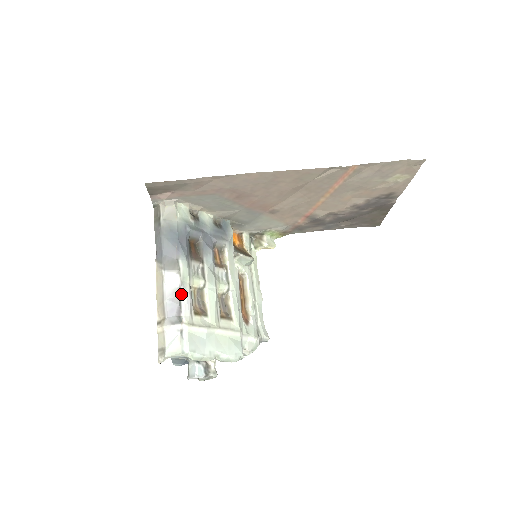
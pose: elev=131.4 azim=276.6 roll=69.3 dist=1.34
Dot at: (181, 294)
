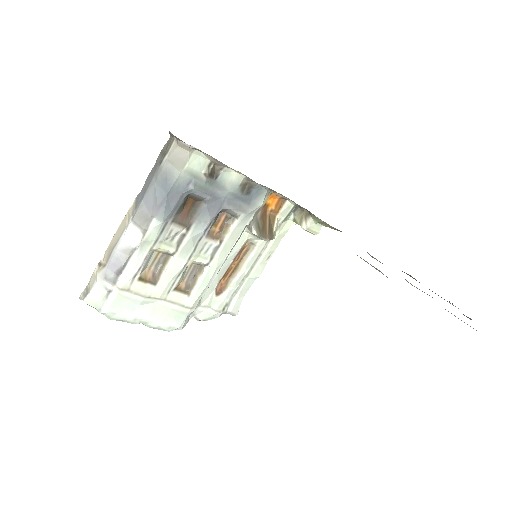
Dot at: (133, 256)
